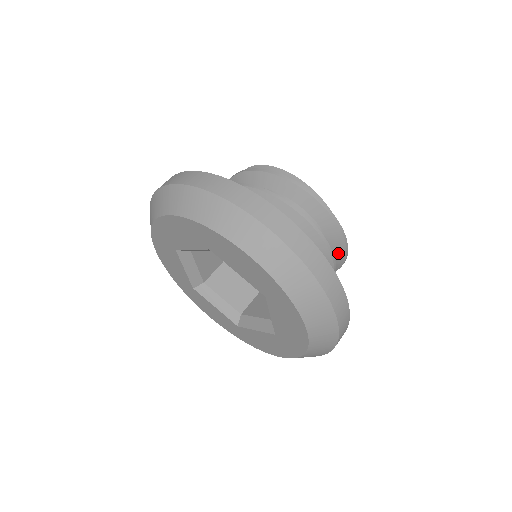
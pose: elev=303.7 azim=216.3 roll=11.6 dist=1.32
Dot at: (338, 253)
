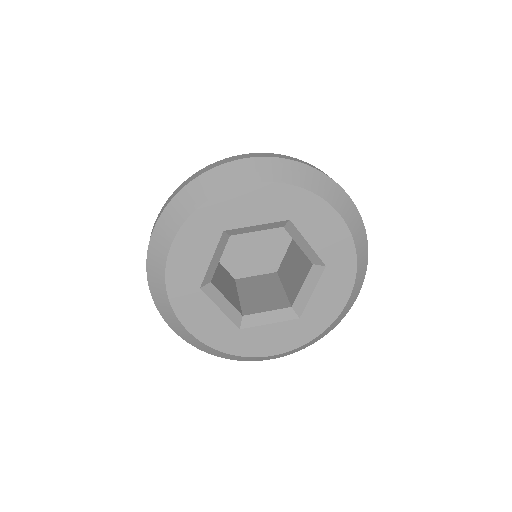
Dot at: occluded
